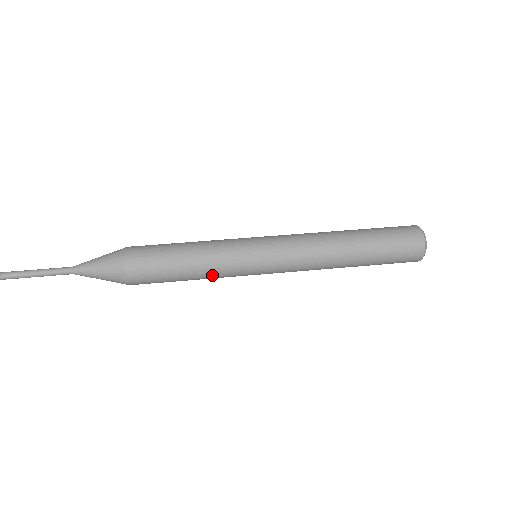
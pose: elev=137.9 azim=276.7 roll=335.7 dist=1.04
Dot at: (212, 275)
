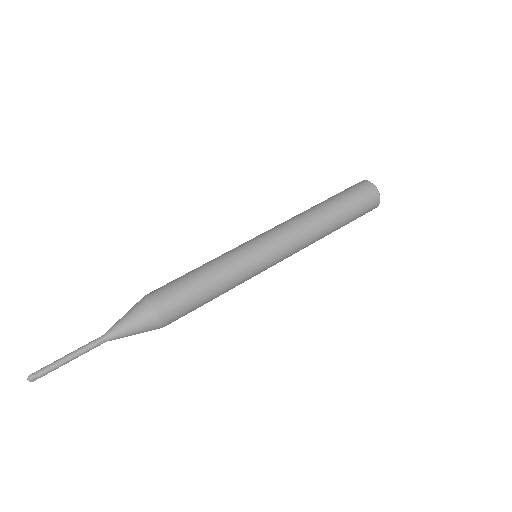
Dot at: (229, 283)
